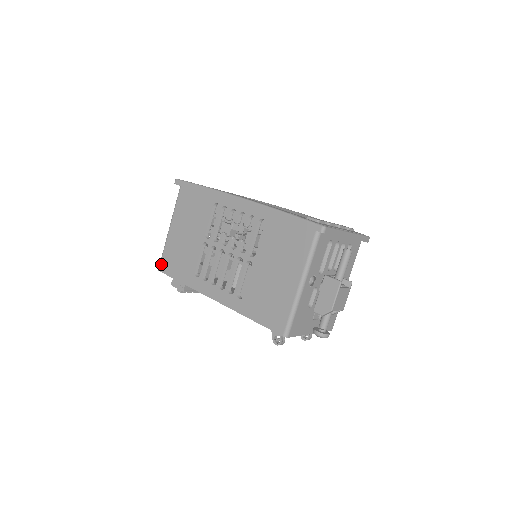
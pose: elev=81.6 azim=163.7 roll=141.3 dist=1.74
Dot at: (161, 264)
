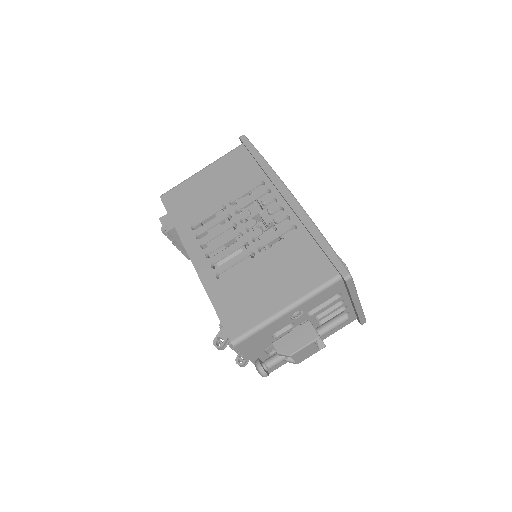
Dot at: (167, 193)
